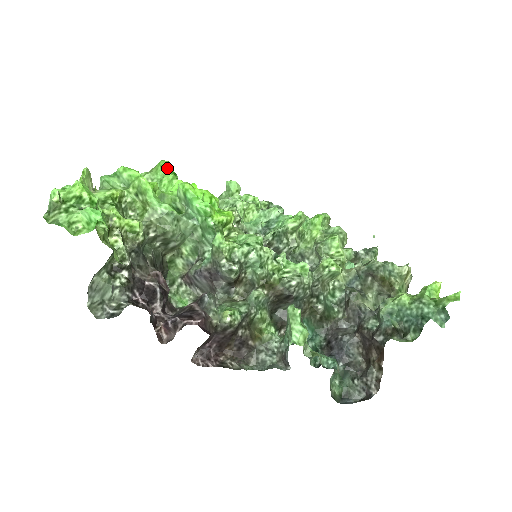
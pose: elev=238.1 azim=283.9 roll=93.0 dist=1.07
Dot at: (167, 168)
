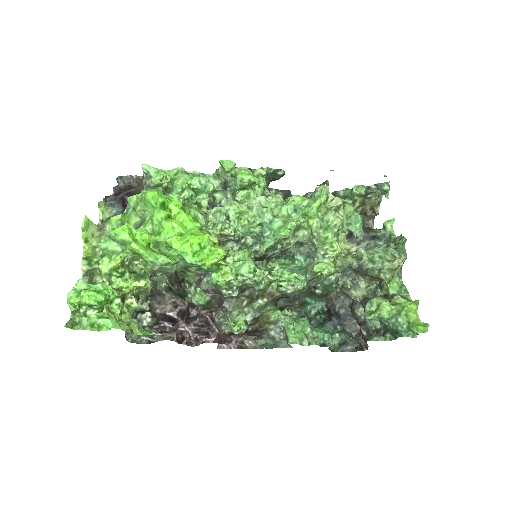
Dot at: (154, 203)
